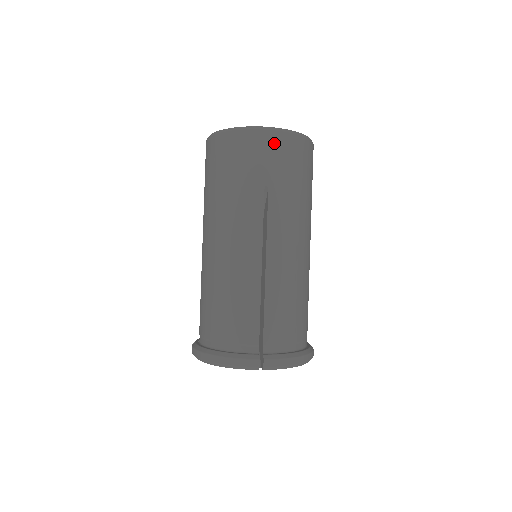
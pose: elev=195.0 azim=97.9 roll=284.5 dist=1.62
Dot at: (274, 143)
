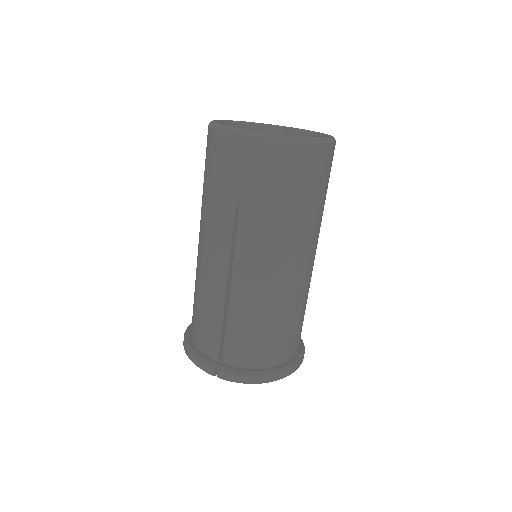
Dot at: (251, 152)
